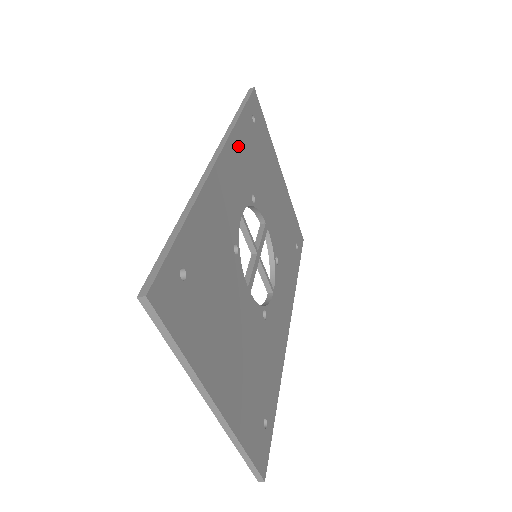
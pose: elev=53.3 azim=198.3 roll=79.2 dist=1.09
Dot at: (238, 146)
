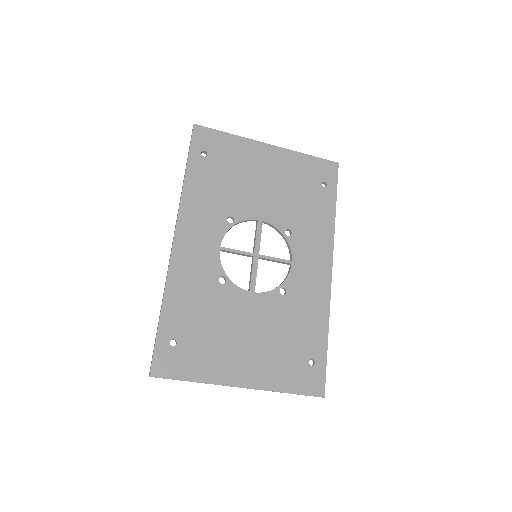
Dot at: (193, 203)
